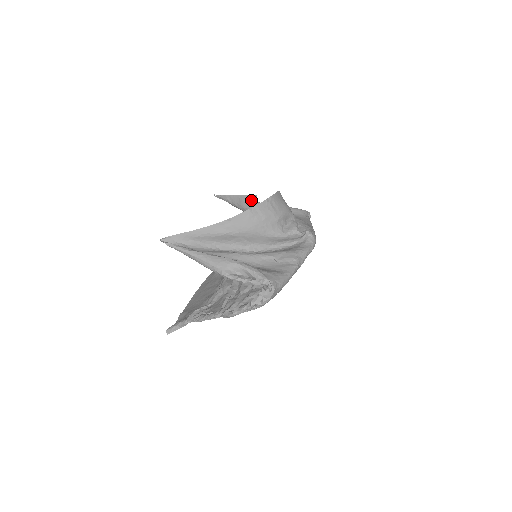
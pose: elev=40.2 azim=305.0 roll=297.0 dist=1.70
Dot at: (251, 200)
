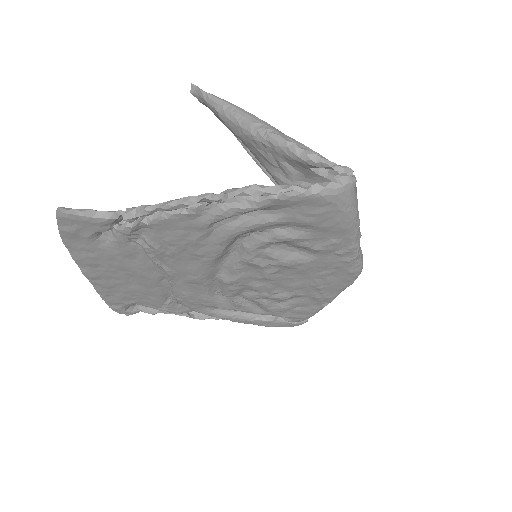
Dot at: occluded
